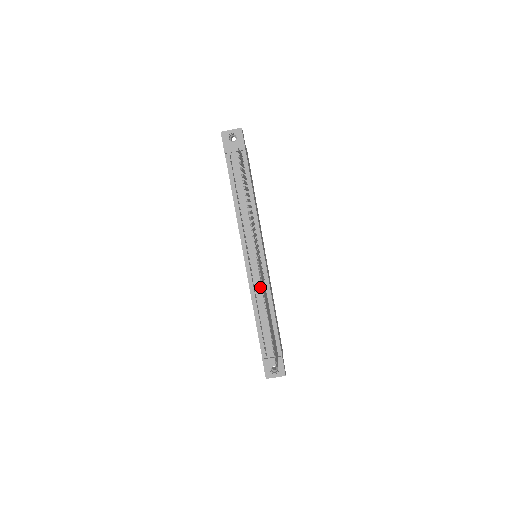
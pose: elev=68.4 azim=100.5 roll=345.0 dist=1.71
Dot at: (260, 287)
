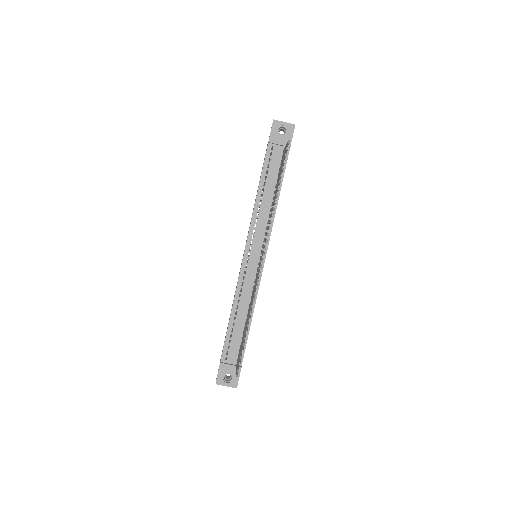
Dot at: (248, 288)
